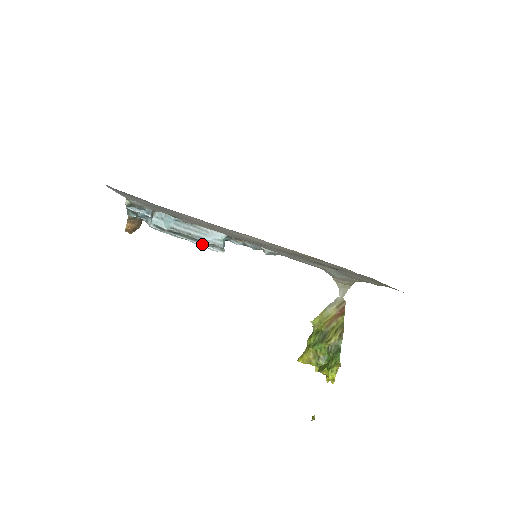
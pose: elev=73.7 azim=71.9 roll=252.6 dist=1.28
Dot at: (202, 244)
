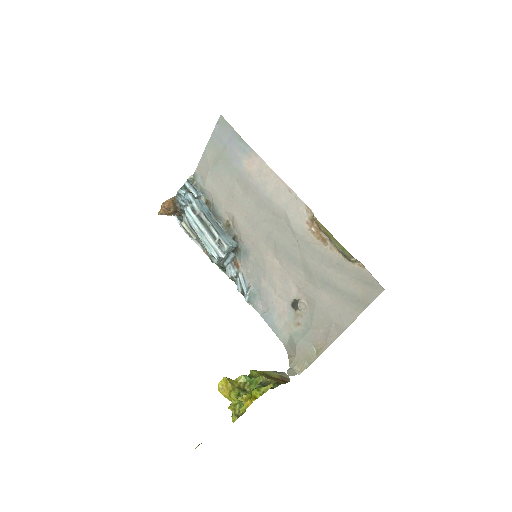
Dot at: (213, 240)
